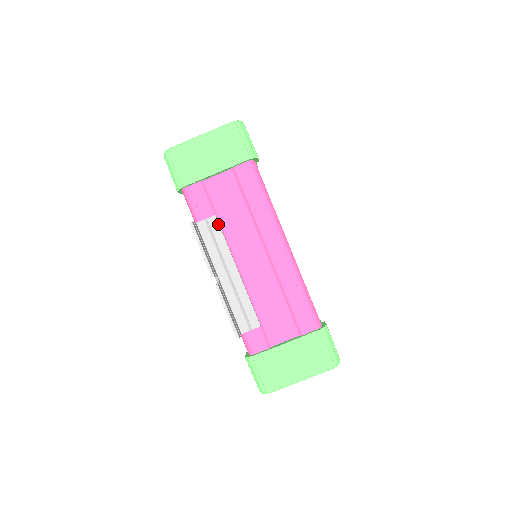
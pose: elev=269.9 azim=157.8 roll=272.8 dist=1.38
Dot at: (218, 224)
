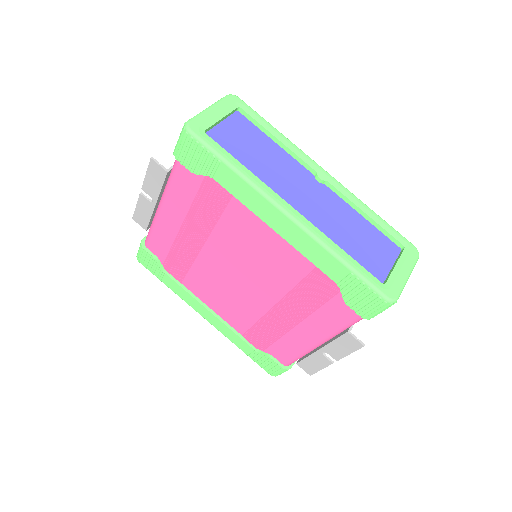
Dot at: occluded
